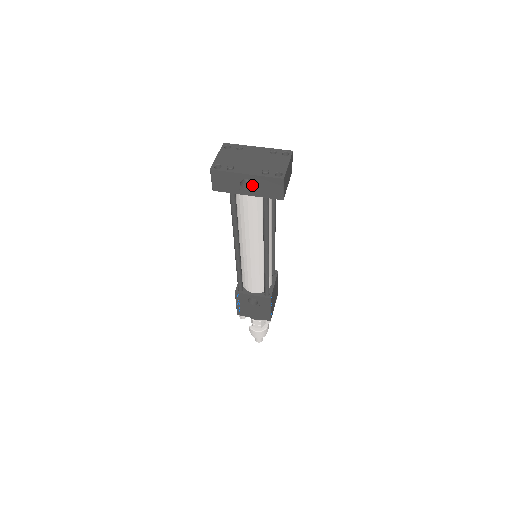
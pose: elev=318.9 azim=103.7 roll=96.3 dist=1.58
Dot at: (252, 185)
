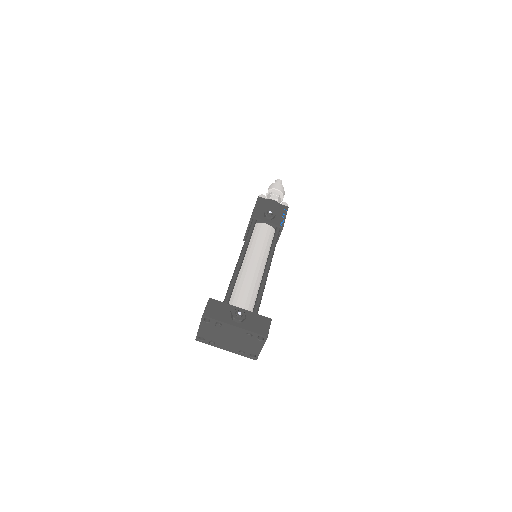
Dot at: occluded
